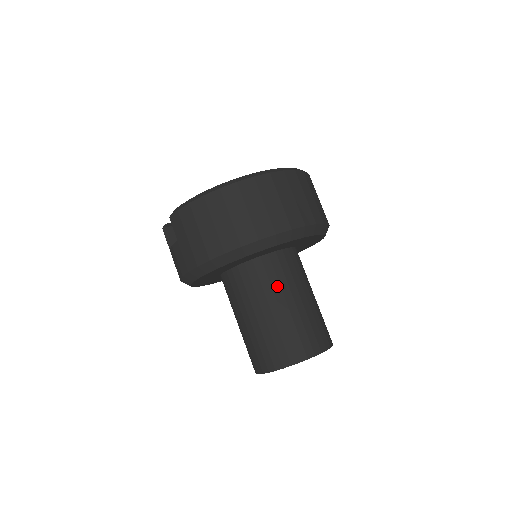
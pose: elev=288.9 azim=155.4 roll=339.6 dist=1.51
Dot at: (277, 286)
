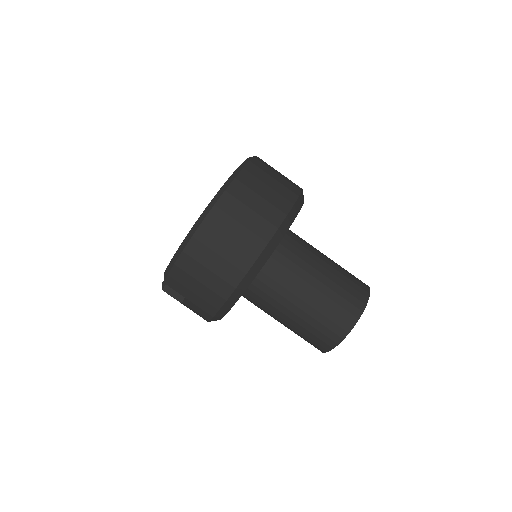
Dot at: (294, 277)
